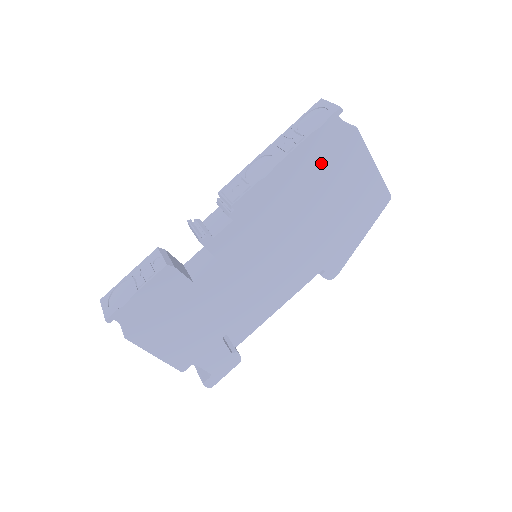
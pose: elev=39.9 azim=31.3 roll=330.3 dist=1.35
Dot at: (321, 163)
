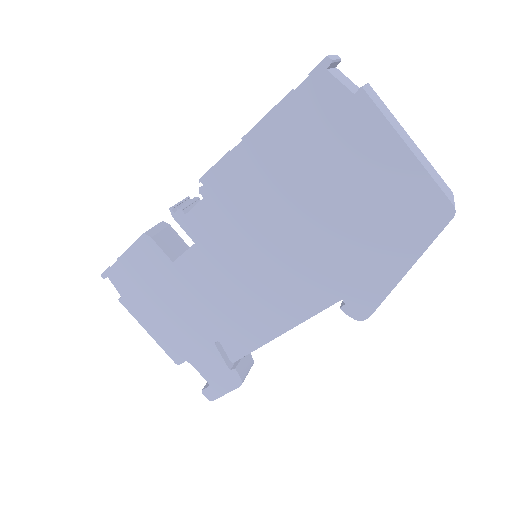
Dot at: (310, 138)
